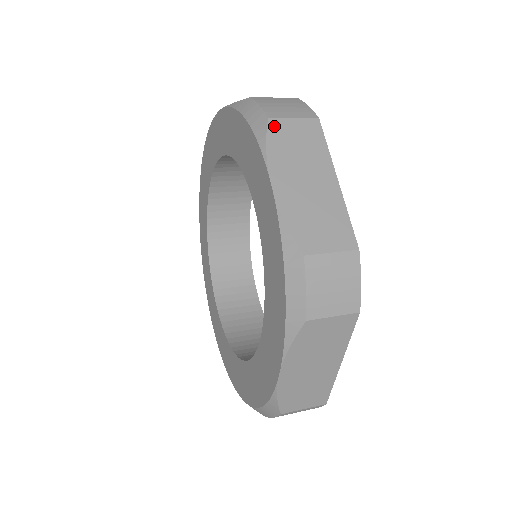
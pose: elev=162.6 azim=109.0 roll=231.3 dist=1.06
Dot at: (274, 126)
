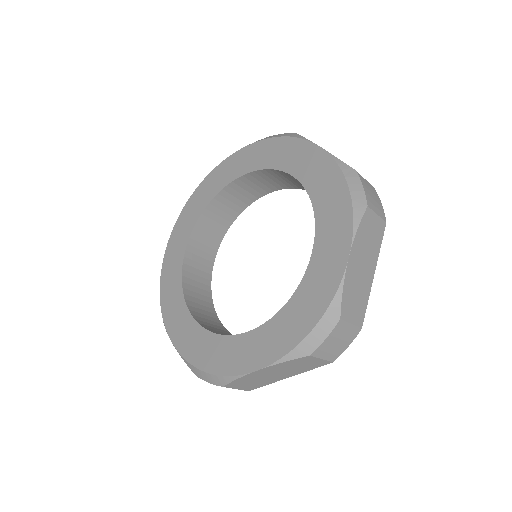
Dot at: (367, 214)
